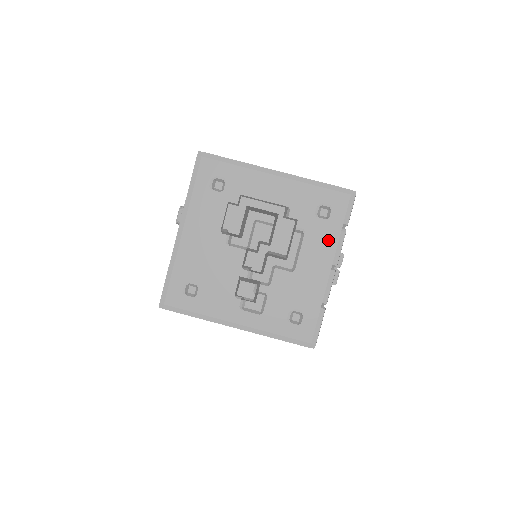
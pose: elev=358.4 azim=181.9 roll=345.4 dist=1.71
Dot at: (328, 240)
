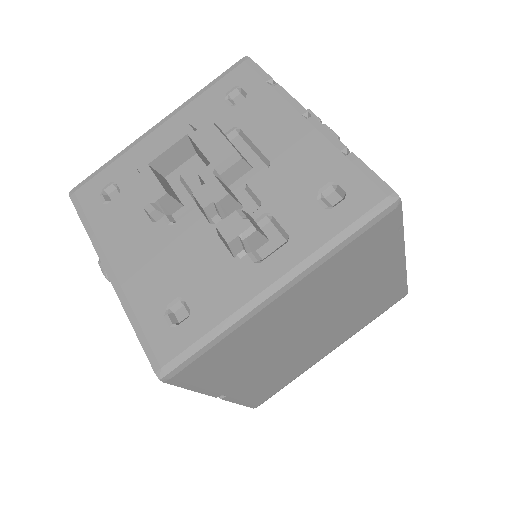
Dot at: (269, 106)
